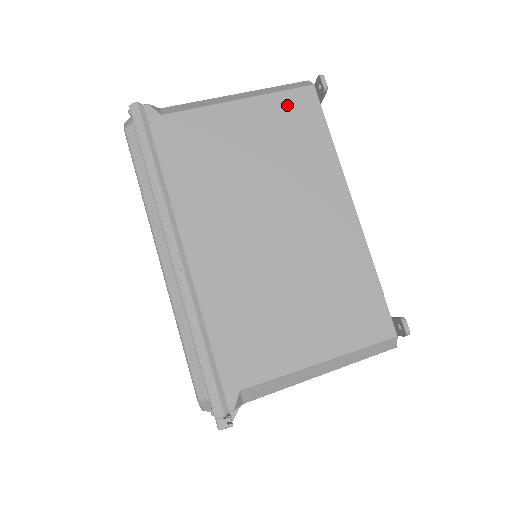
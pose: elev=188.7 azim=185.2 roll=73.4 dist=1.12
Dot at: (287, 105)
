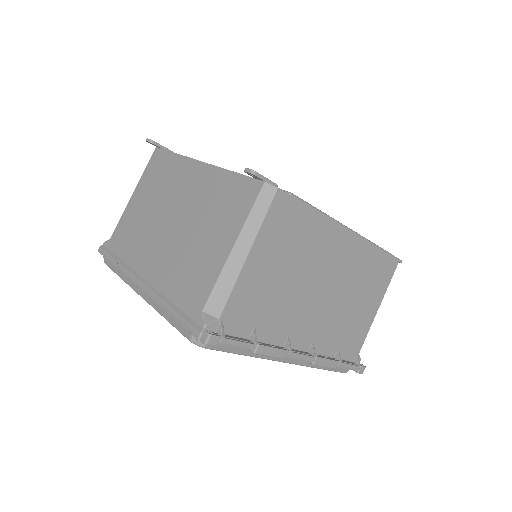
Dot at: (150, 169)
